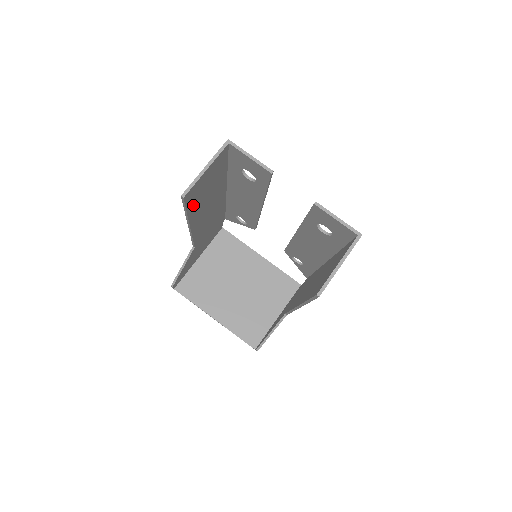
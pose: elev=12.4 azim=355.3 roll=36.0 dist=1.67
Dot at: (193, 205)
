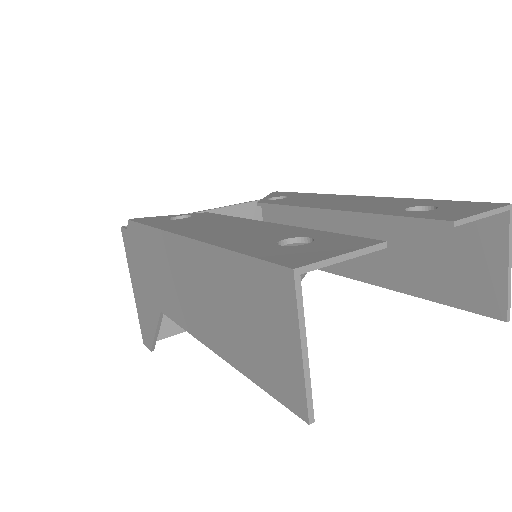
Dot at: (257, 364)
